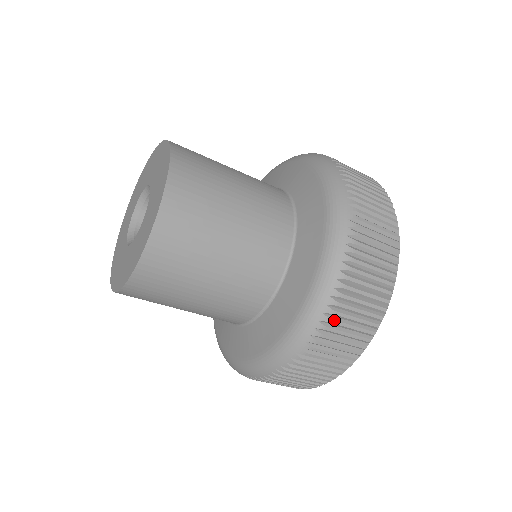
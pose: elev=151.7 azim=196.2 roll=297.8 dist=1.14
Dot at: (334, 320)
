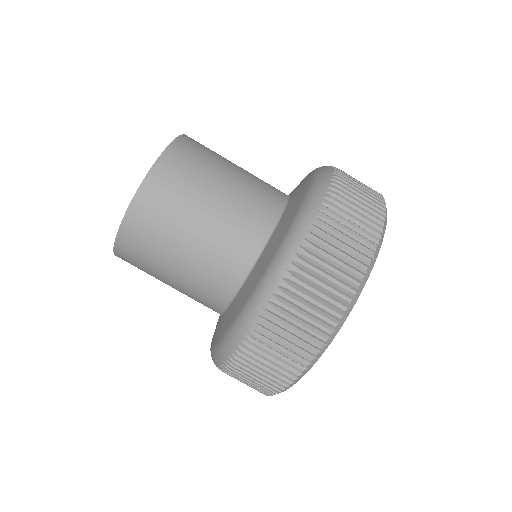
Dot at: (244, 358)
